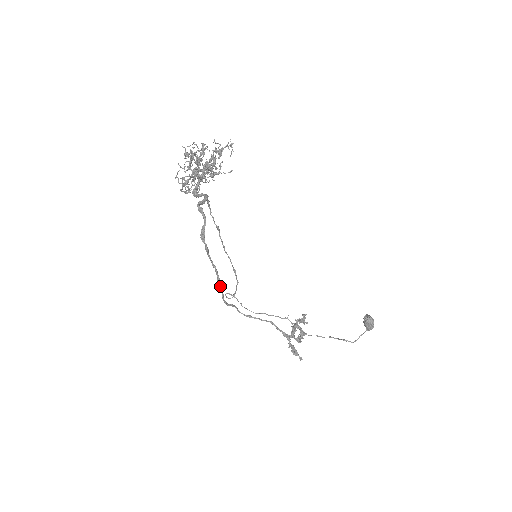
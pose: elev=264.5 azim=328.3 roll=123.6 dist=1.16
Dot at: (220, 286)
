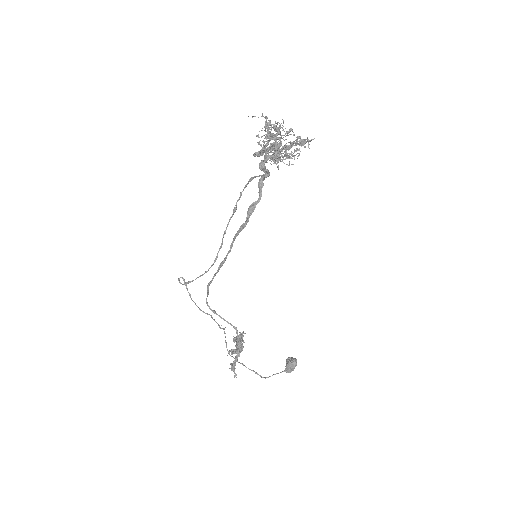
Dot at: (219, 268)
